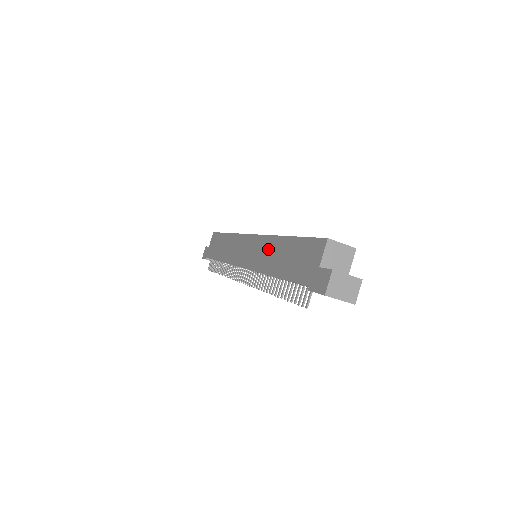
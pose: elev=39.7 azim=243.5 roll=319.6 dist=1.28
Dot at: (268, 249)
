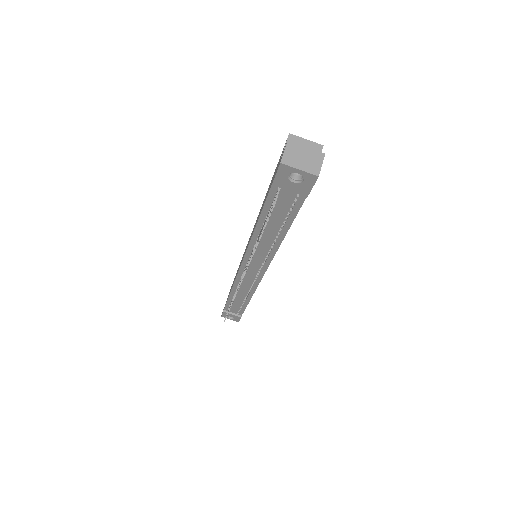
Dot at: occluded
